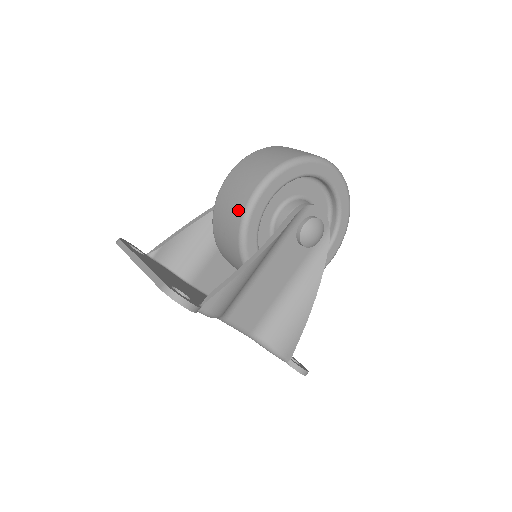
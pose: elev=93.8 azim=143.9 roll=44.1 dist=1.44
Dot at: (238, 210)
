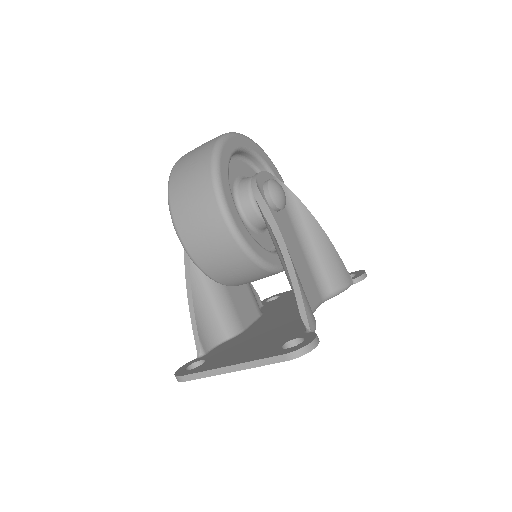
Dot at: (229, 247)
